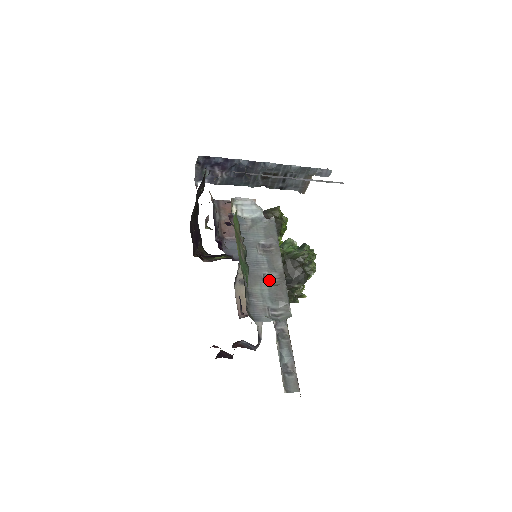
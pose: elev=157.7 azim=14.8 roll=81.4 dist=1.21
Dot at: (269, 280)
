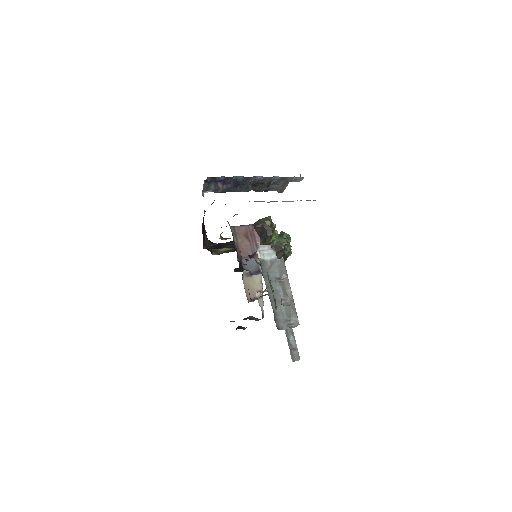
Dot at: (284, 302)
